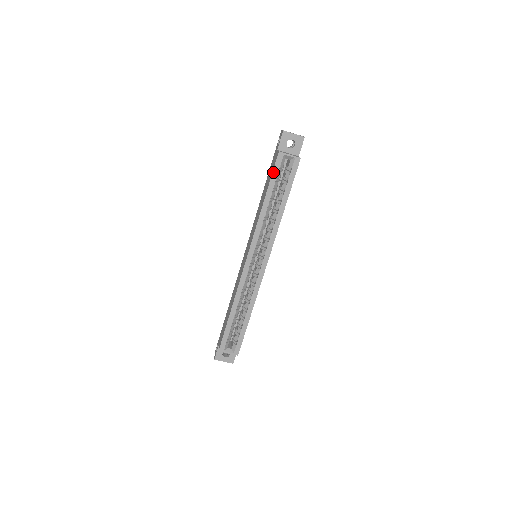
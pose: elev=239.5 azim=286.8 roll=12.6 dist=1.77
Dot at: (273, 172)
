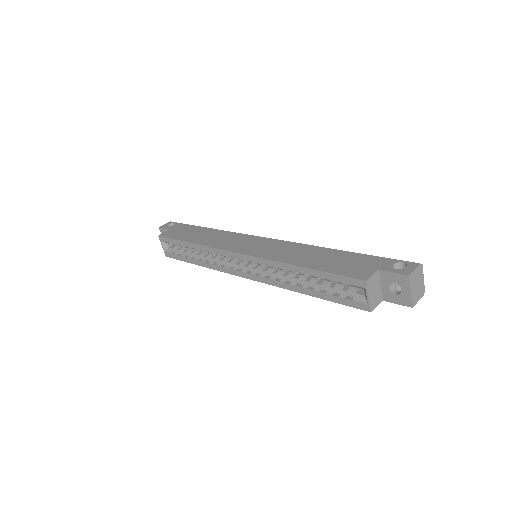
Dot at: (338, 275)
